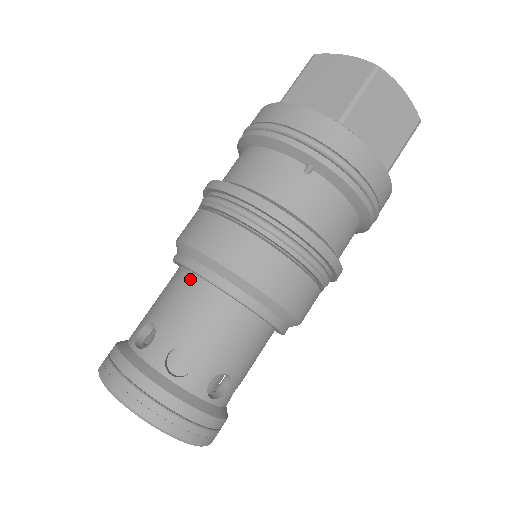
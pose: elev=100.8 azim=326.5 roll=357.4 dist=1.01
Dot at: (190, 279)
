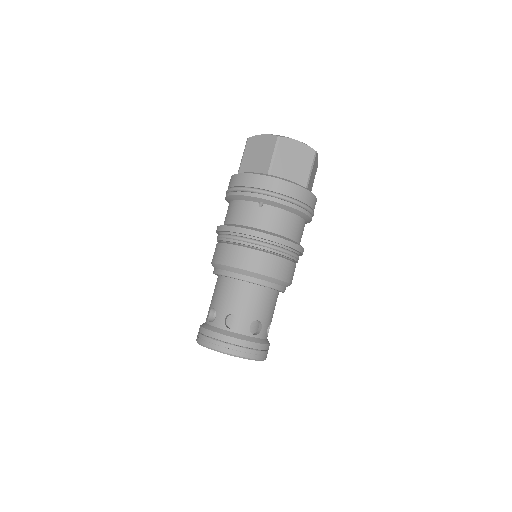
Dot at: (223, 280)
